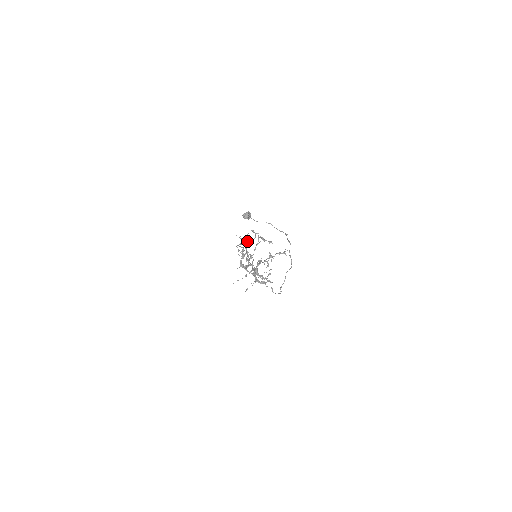
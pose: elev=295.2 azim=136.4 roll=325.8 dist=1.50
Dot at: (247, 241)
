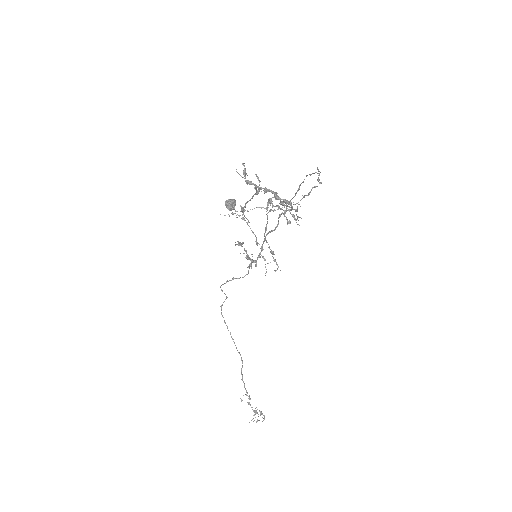
Dot at: (241, 209)
